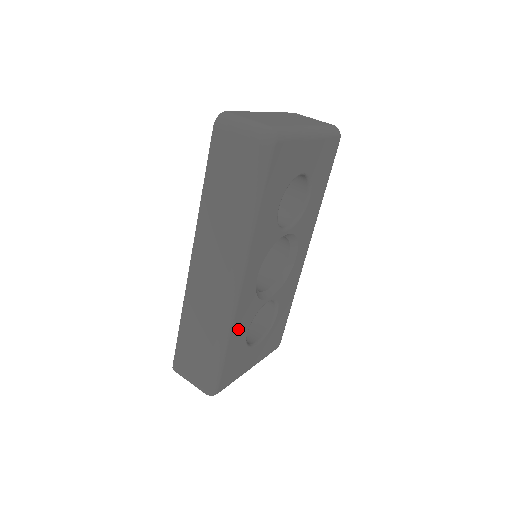
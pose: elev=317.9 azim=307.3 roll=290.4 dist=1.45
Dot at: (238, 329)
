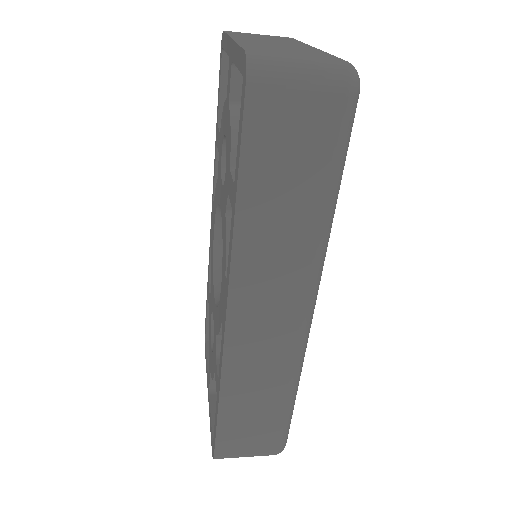
Dot at: occluded
